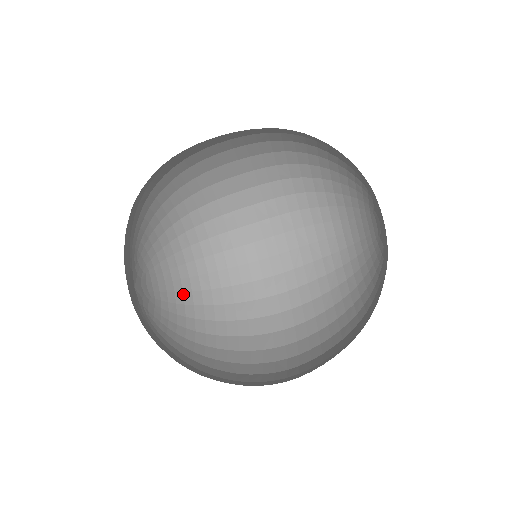
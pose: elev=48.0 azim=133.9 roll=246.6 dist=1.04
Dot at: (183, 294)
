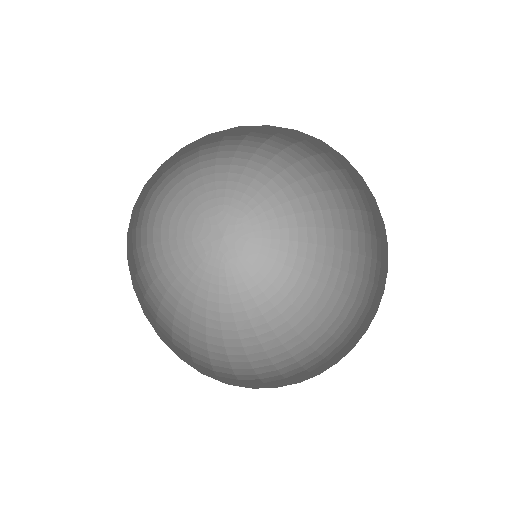
Dot at: (288, 230)
